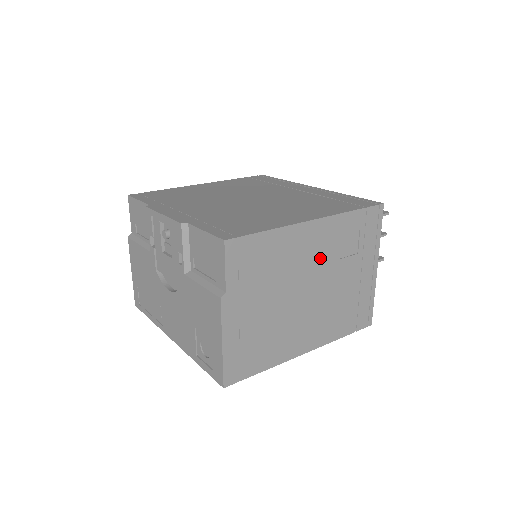
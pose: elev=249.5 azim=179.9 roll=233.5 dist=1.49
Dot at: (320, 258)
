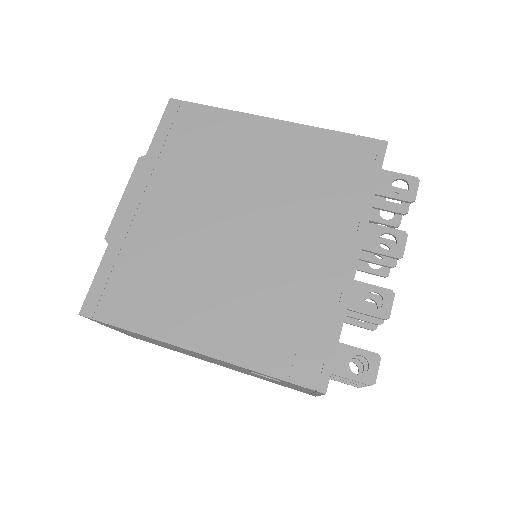
Dot at: (217, 361)
